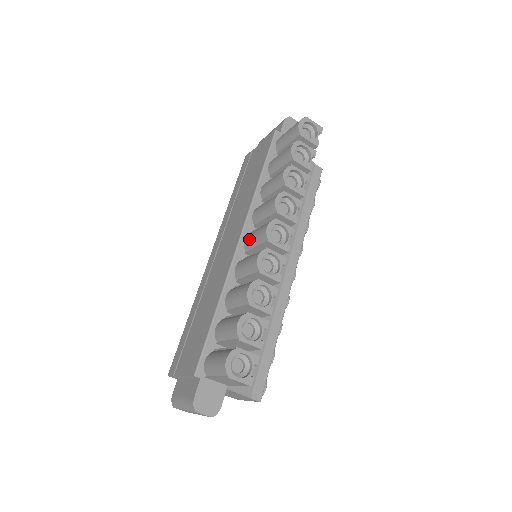
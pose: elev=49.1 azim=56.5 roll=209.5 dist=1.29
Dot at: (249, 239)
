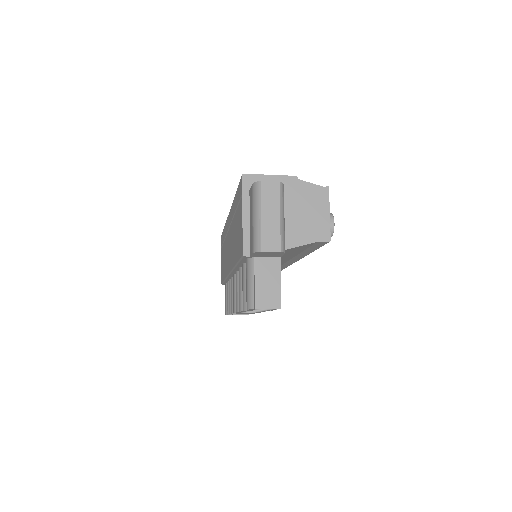
Dot at: (233, 285)
